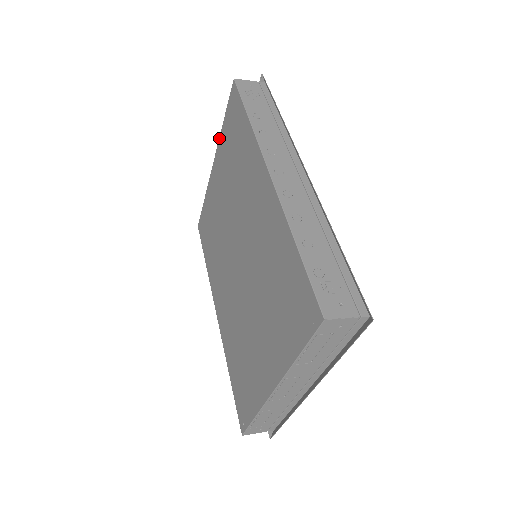
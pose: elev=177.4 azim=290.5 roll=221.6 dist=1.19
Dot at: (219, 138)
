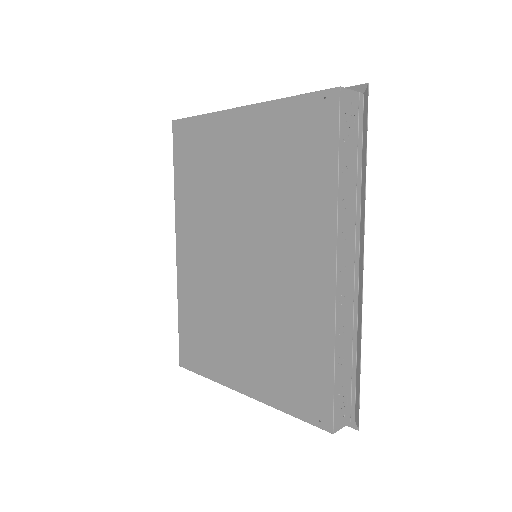
Dot at: (270, 102)
